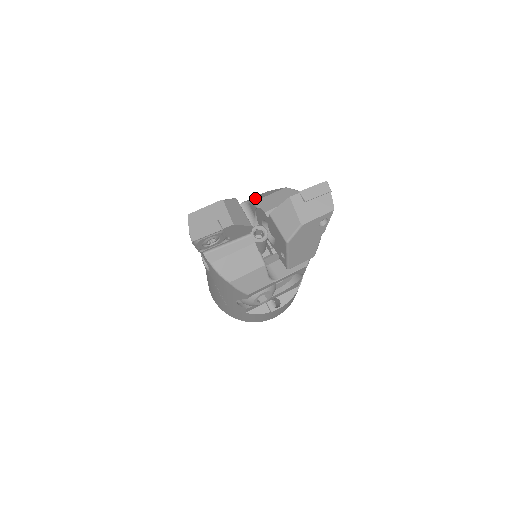
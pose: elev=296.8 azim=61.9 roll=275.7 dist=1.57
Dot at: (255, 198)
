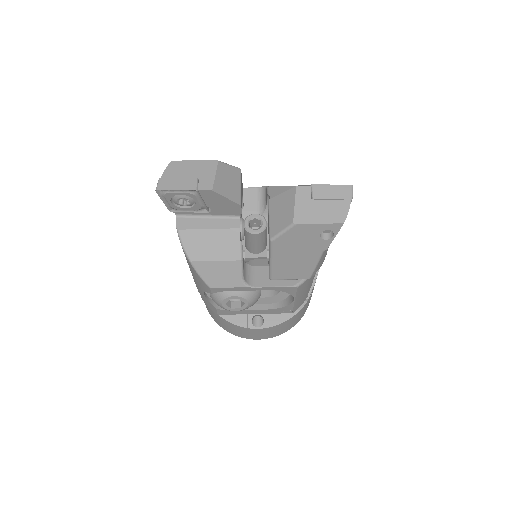
Dot at: occluded
